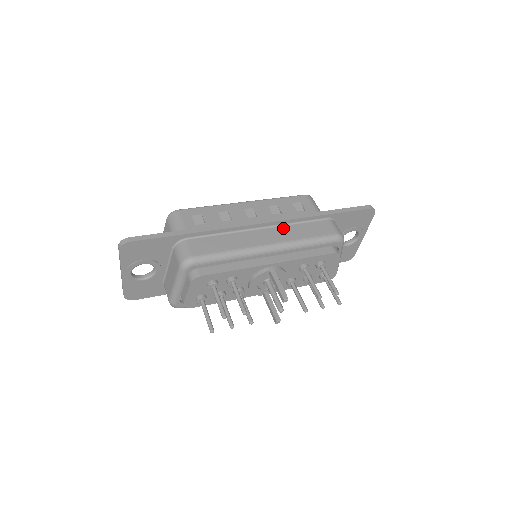
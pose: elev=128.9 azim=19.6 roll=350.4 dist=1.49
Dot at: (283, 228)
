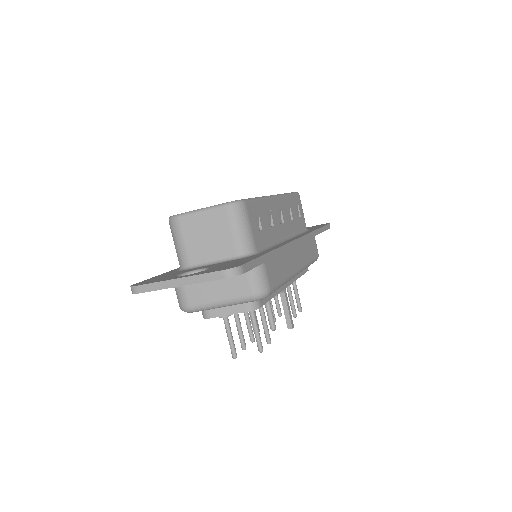
Dot at: (302, 246)
